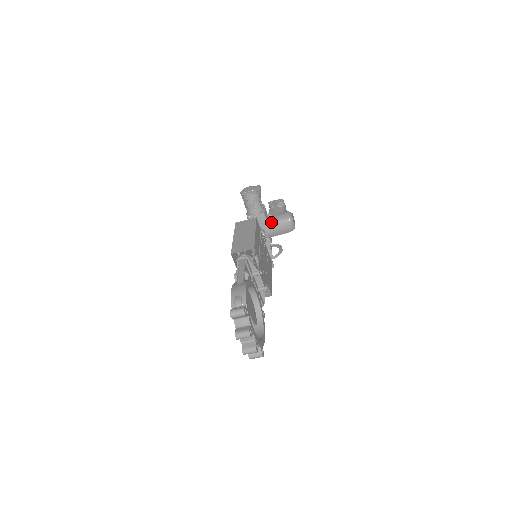
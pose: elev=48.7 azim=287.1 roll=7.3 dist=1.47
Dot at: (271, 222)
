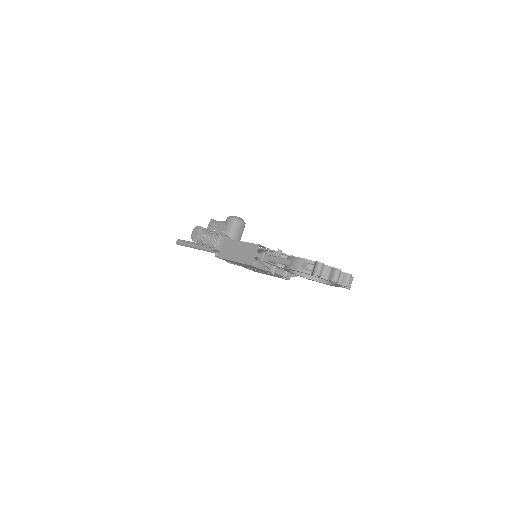
Dot at: (230, 234)
